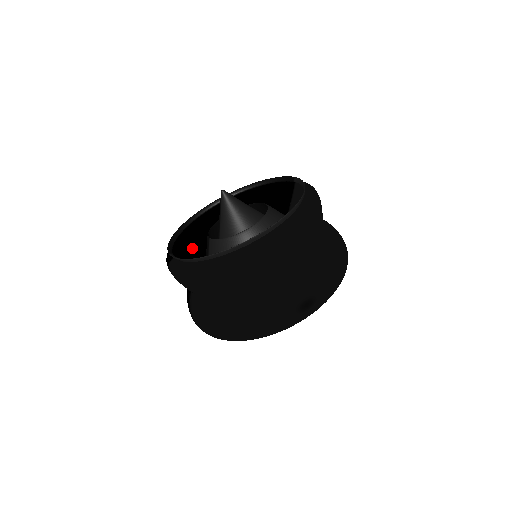
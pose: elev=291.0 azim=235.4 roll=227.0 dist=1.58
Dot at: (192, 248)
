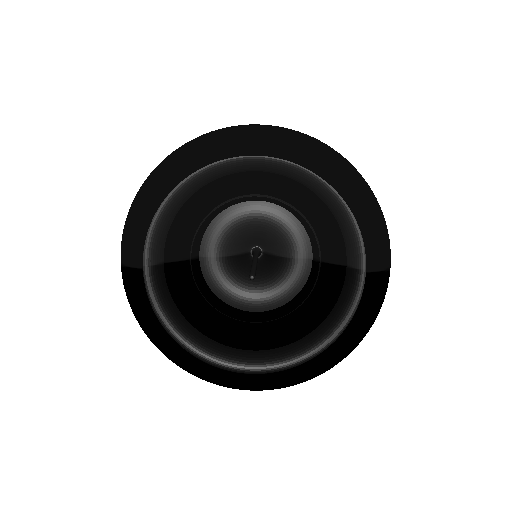
Dot at: occluded
